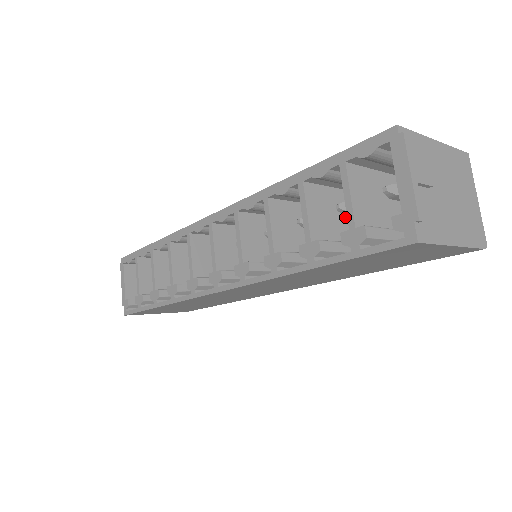
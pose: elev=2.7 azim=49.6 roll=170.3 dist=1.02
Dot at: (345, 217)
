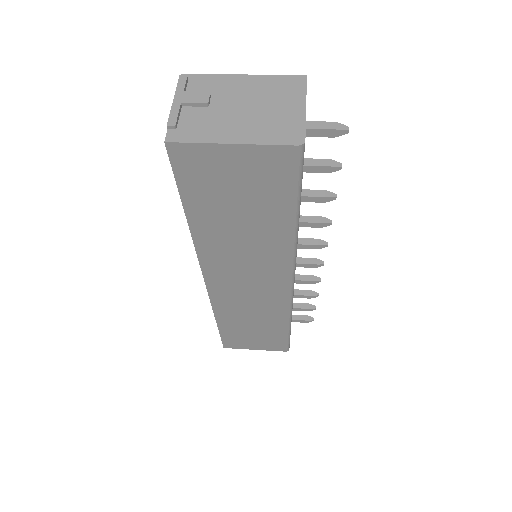
Dot at: occluded
